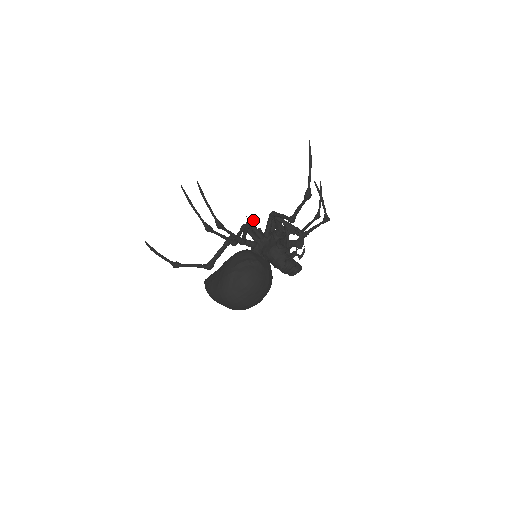
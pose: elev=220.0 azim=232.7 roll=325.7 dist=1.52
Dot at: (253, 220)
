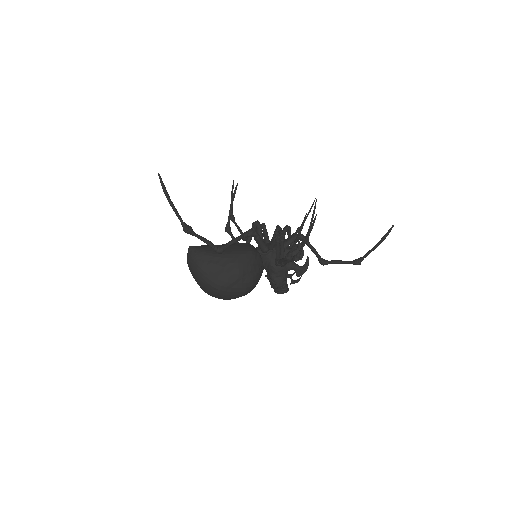
Dot at: occluded
